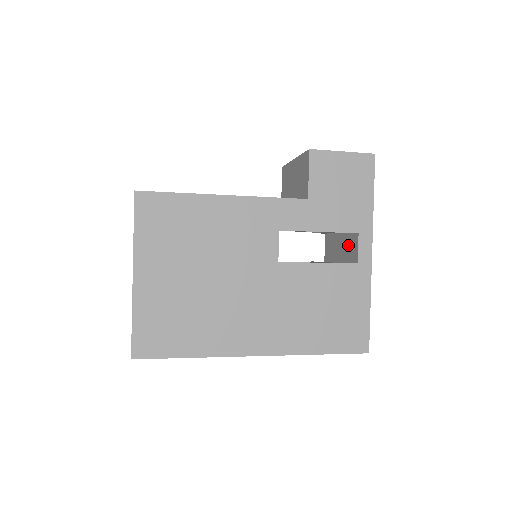
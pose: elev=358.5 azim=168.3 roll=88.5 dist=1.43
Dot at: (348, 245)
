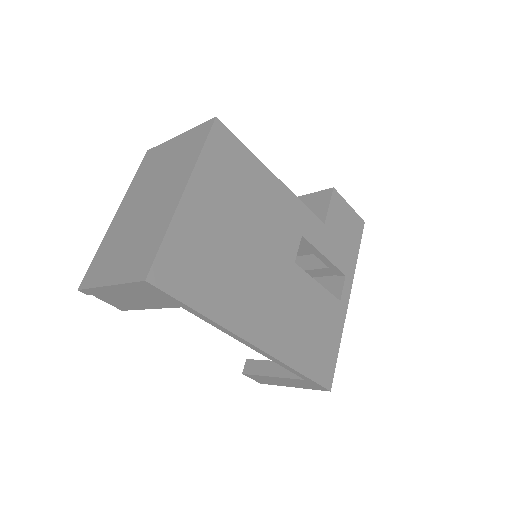
Dot at: (325, 287)
